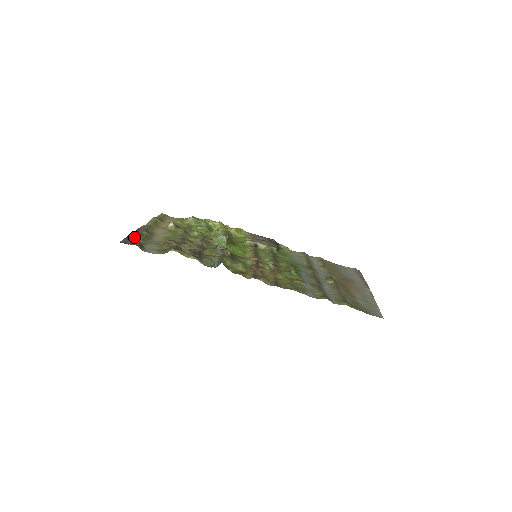
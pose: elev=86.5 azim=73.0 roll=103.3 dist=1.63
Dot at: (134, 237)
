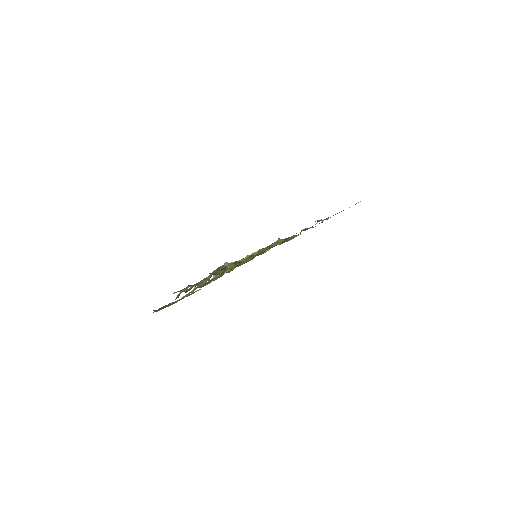
Dot at: occluded
